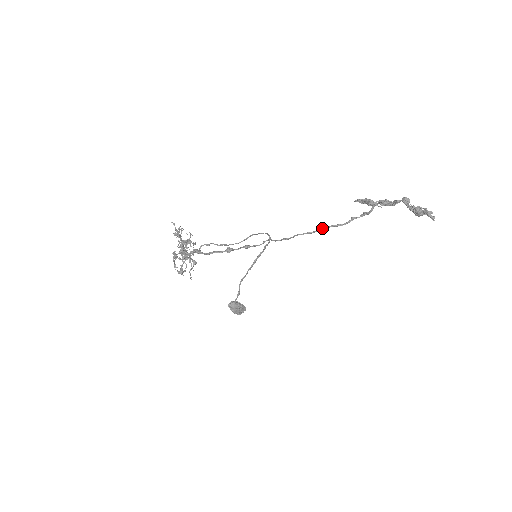
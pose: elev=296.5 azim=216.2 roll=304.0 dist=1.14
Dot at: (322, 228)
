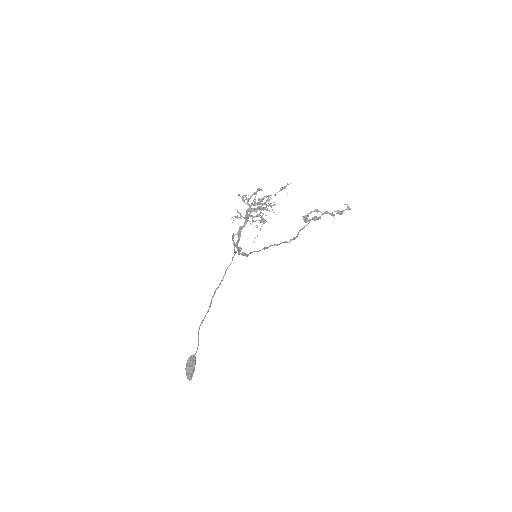
Dot at: occluded
